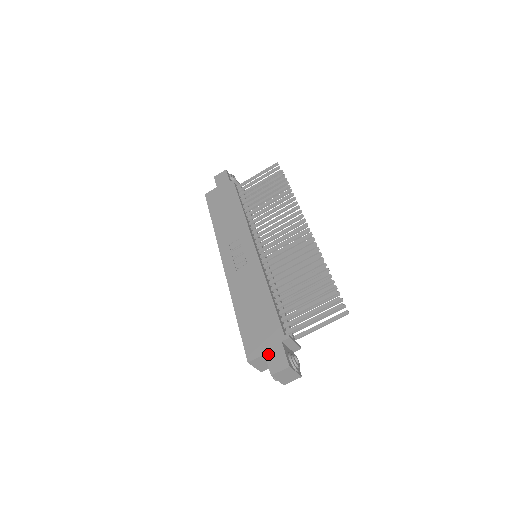
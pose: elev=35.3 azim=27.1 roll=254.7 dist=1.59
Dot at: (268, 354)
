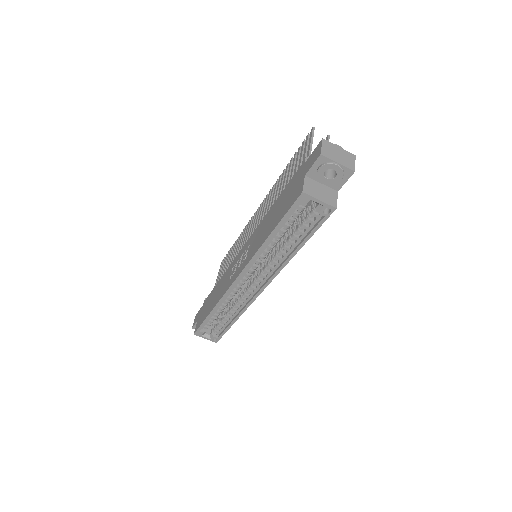
Dot at: (306, 171)
